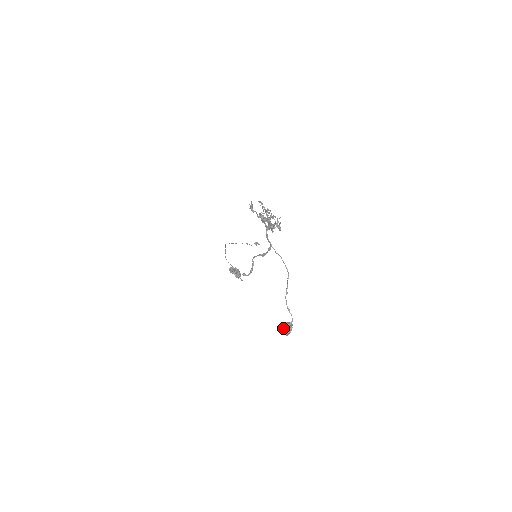
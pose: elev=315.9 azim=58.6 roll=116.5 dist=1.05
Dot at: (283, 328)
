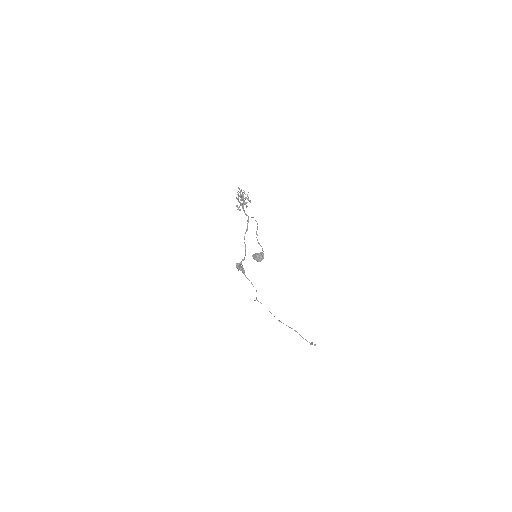
Dot at: (255, 254)
